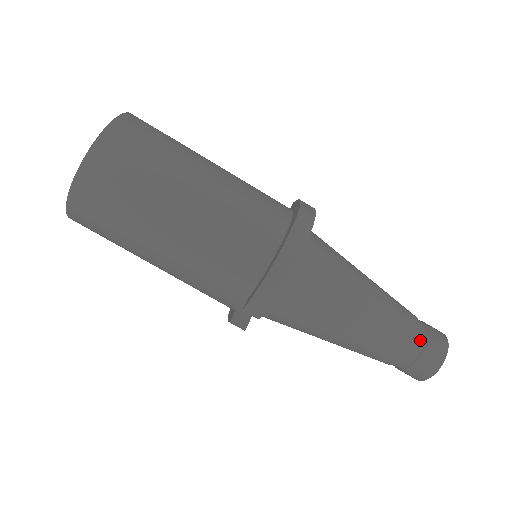
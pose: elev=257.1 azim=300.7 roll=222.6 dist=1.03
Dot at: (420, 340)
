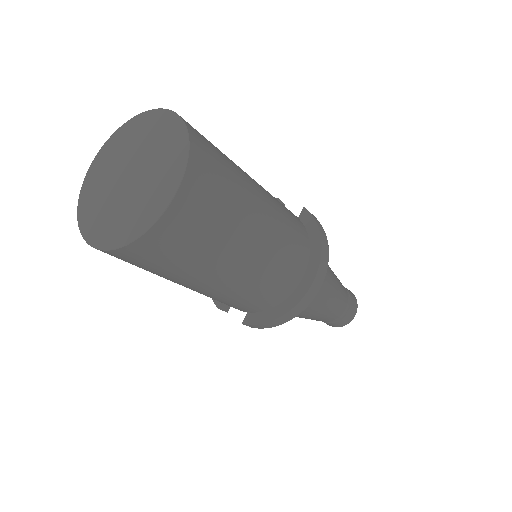
Dot at: (343, 313)
